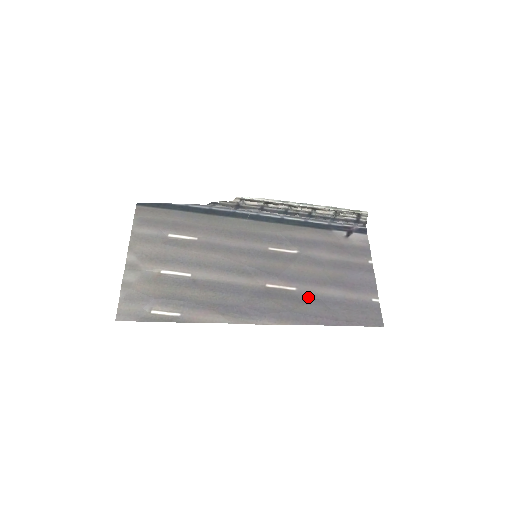
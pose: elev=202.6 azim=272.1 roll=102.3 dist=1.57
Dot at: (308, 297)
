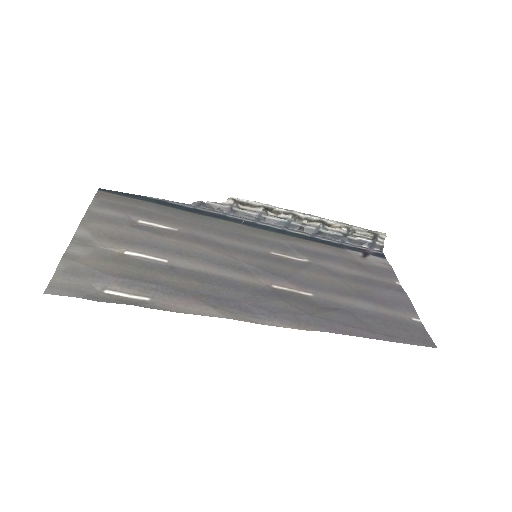
Dot at: (330, 305)
